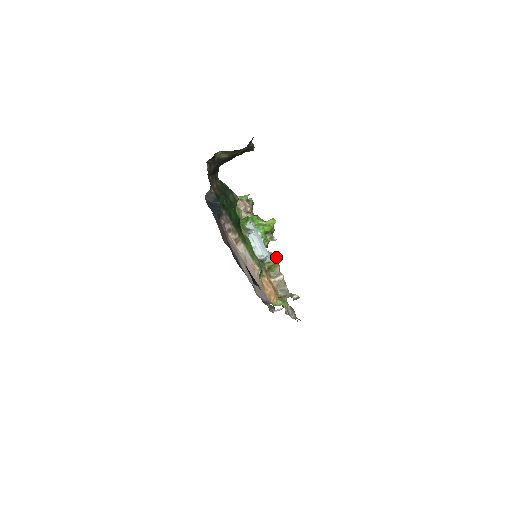
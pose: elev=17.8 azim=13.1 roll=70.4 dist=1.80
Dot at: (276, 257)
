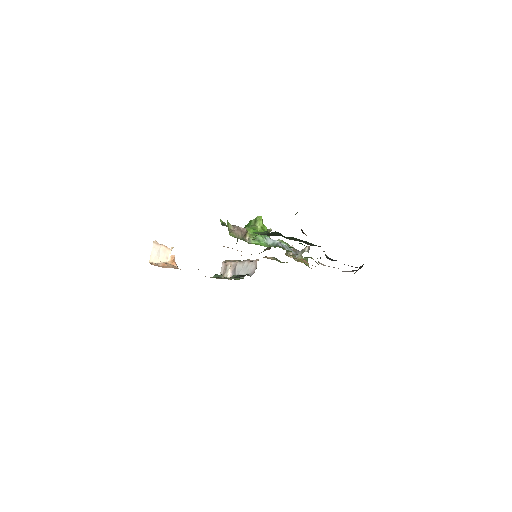
Dot at: (281, 240)
